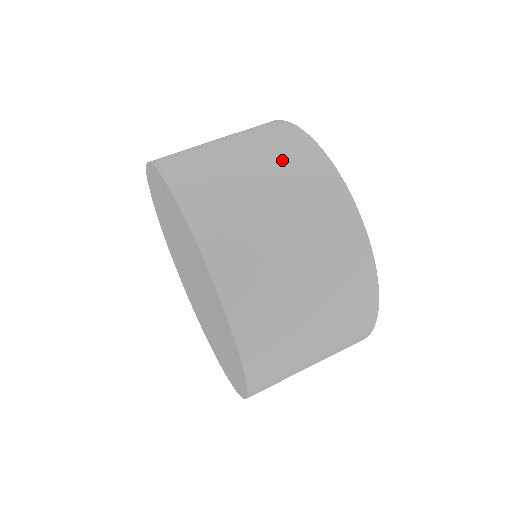
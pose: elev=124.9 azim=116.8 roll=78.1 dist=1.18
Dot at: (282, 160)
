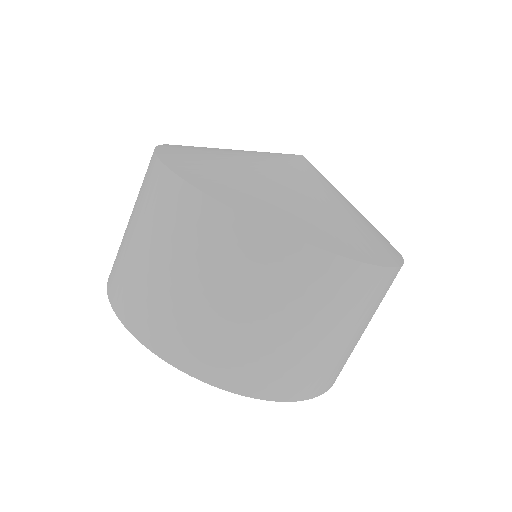
Dot at: (147, 207)
